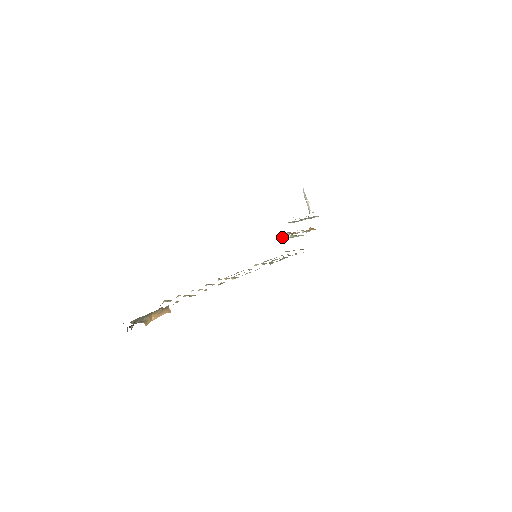
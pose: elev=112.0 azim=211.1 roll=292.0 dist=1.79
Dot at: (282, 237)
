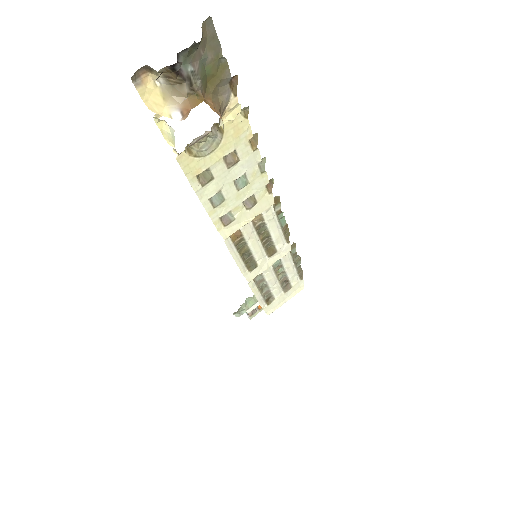
Dot at: occluded
